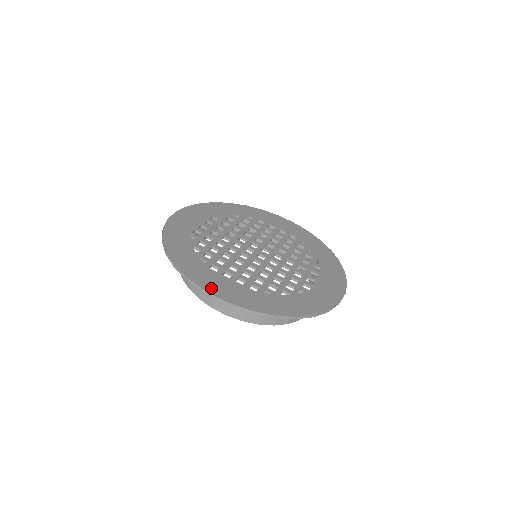
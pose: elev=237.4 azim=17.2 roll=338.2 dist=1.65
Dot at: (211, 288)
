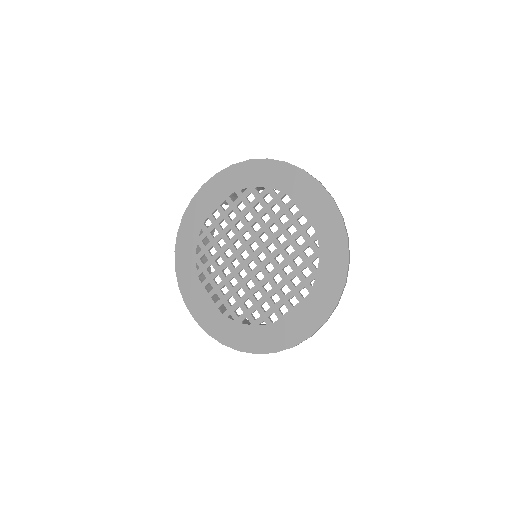
Dot at: (190, 302)
